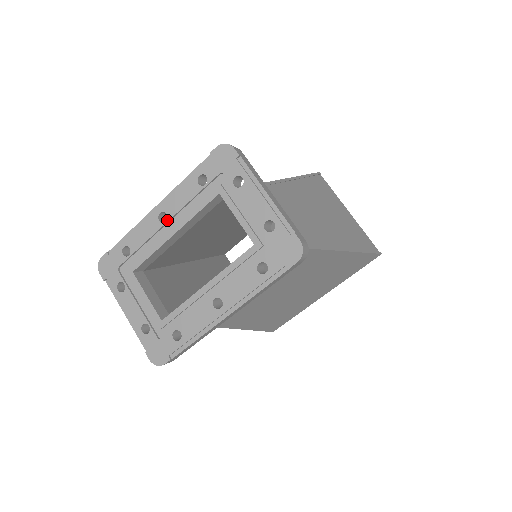
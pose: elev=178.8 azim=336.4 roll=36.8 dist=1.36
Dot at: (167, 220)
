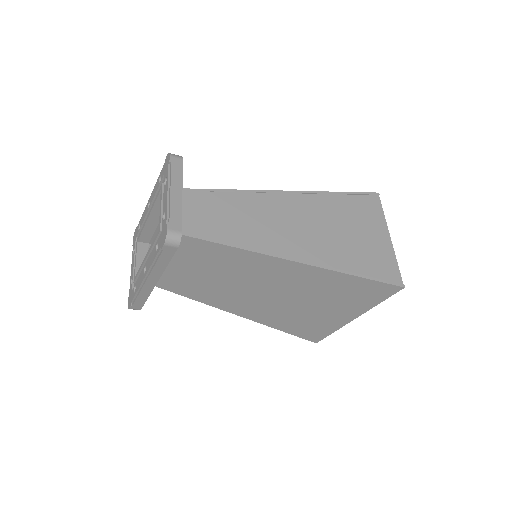
Dot at: (149, 207)
